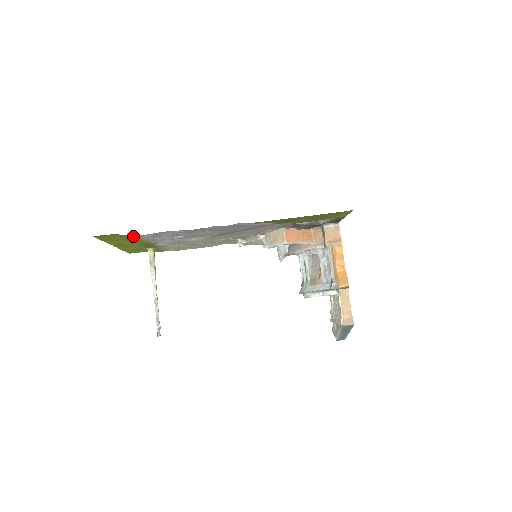
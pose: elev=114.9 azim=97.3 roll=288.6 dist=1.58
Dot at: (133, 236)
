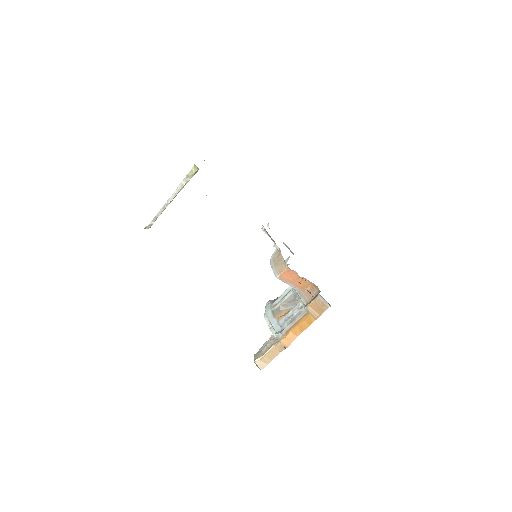
Dot at: occluded
